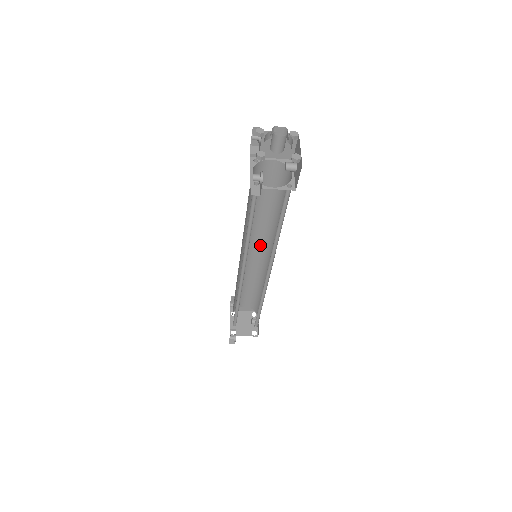
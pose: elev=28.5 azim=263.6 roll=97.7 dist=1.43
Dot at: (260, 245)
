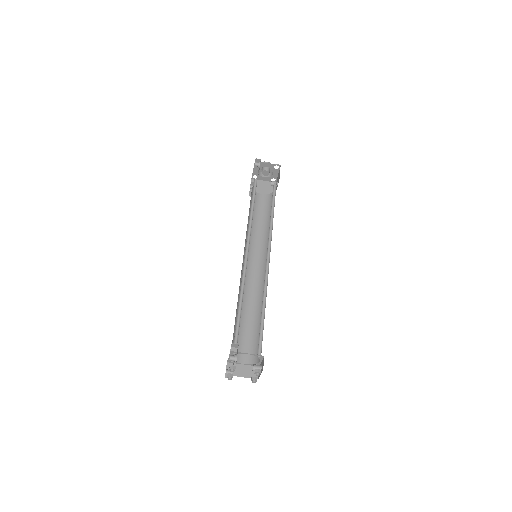
Dot at: (258, 265)
